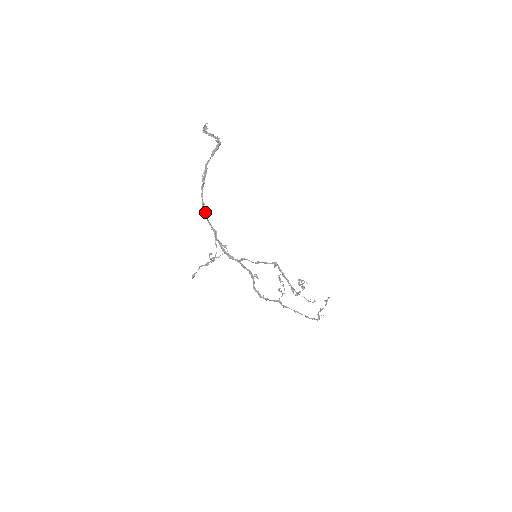
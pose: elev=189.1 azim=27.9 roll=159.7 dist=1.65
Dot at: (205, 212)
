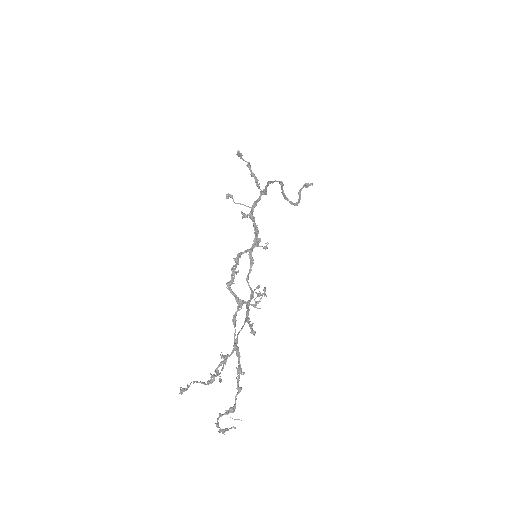
Dot at: (270, 183)
